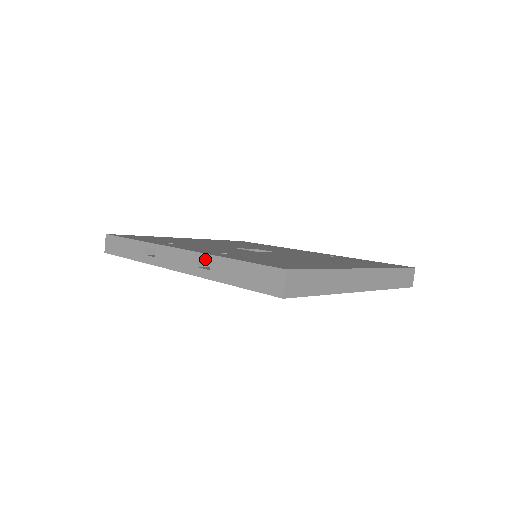
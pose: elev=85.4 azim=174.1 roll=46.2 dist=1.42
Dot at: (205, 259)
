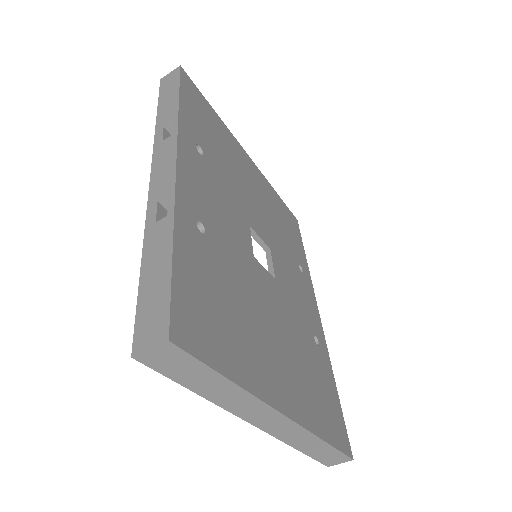
Dot at: occluded
